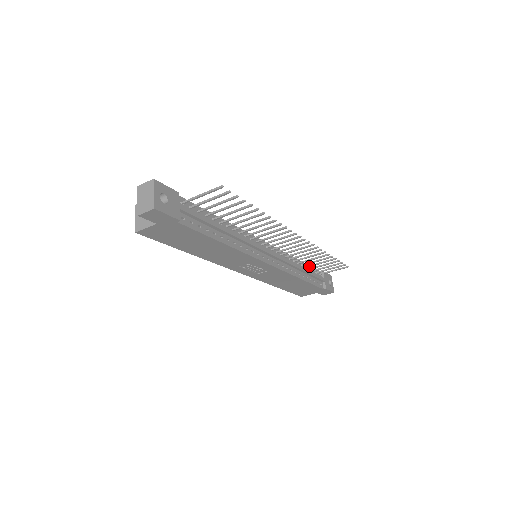
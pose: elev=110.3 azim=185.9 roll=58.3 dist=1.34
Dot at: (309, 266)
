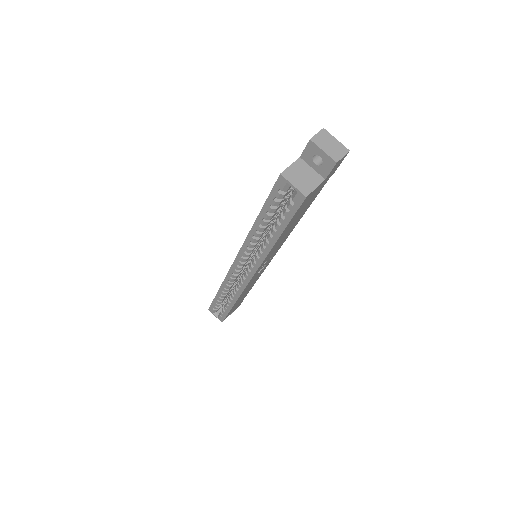
Dot at: occluded
